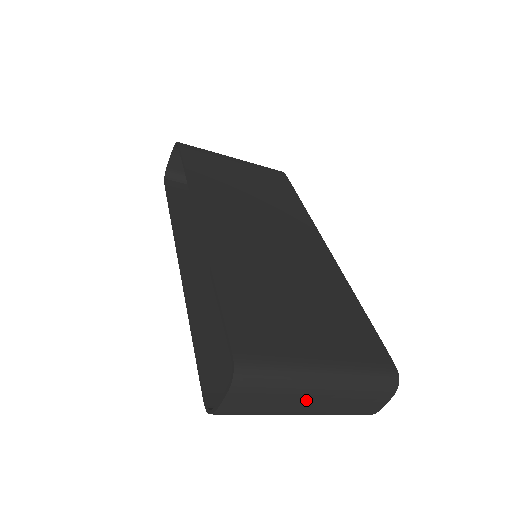
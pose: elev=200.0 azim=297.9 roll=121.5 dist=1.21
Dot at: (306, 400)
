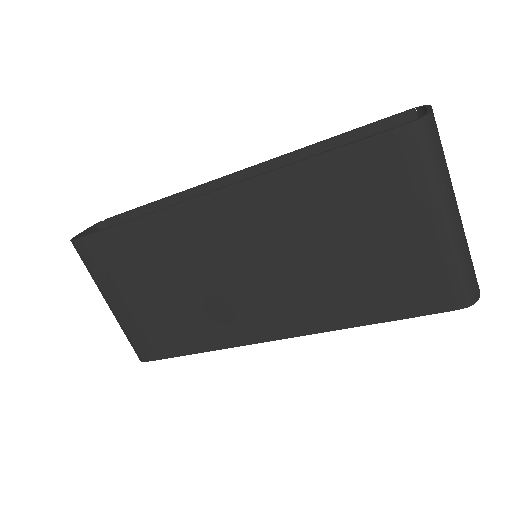
Dot at: occluded
